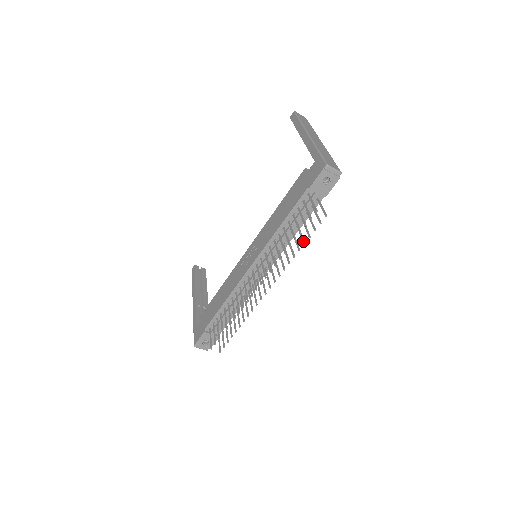
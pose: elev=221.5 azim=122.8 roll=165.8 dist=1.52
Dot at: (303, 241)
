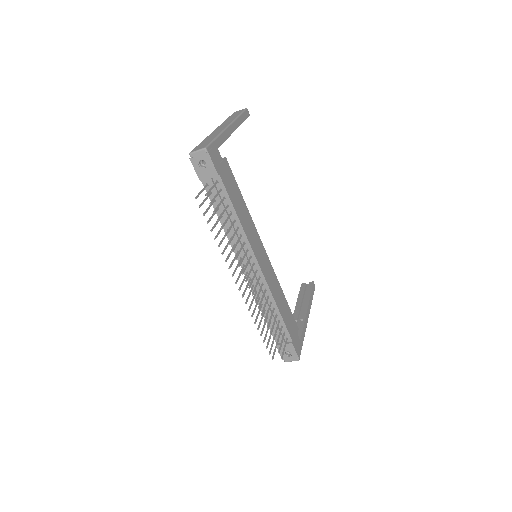
Dot at: (221, 226)
